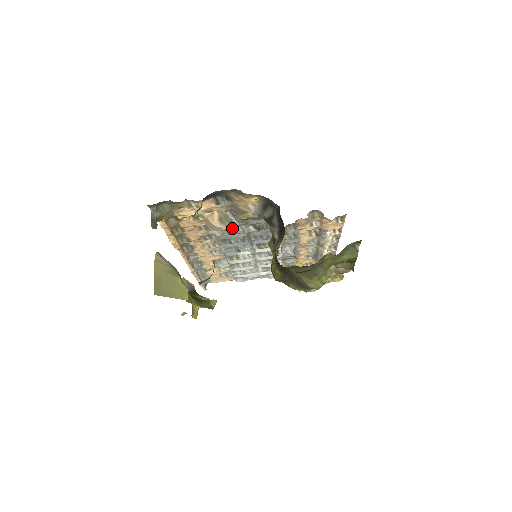
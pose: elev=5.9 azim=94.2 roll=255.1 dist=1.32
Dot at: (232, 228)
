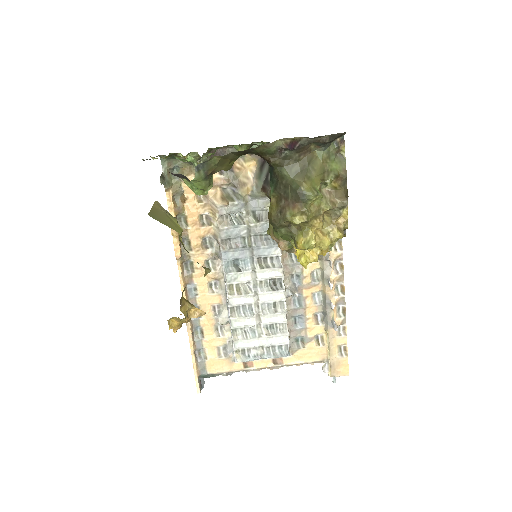
Dot at: (233, 220)
